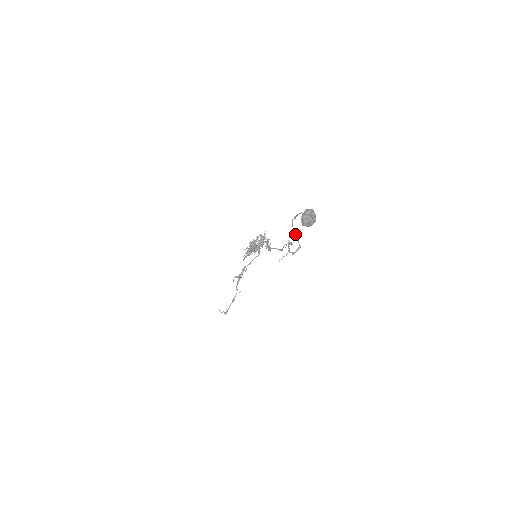
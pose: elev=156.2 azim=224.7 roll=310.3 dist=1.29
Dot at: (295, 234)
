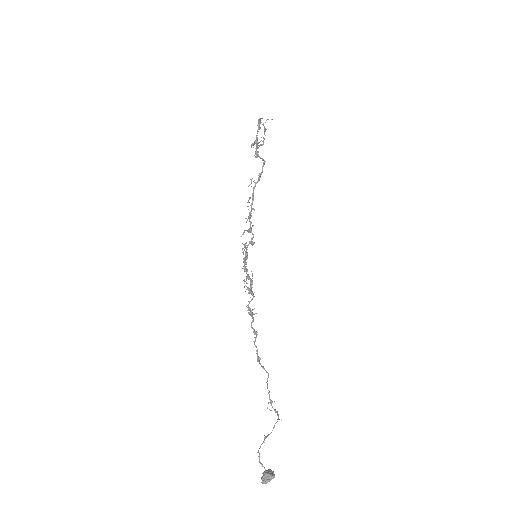
Dot at: (267, 436)
